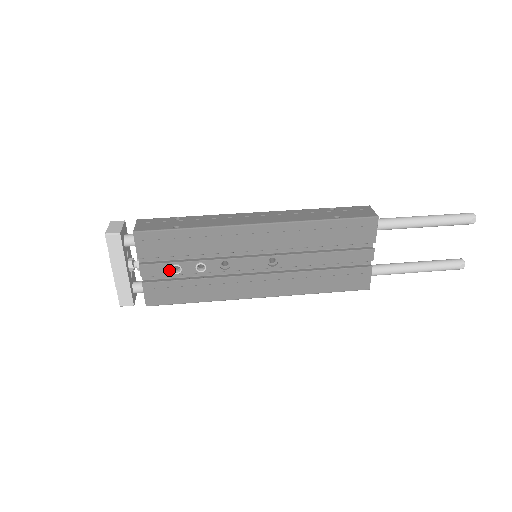
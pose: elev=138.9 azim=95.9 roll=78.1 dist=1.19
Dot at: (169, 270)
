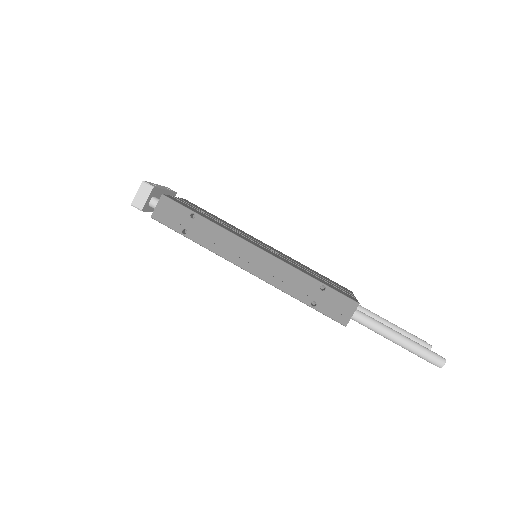
Dot at: occluded
